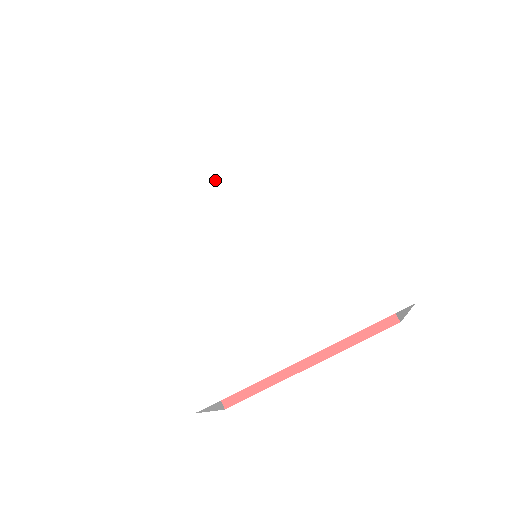
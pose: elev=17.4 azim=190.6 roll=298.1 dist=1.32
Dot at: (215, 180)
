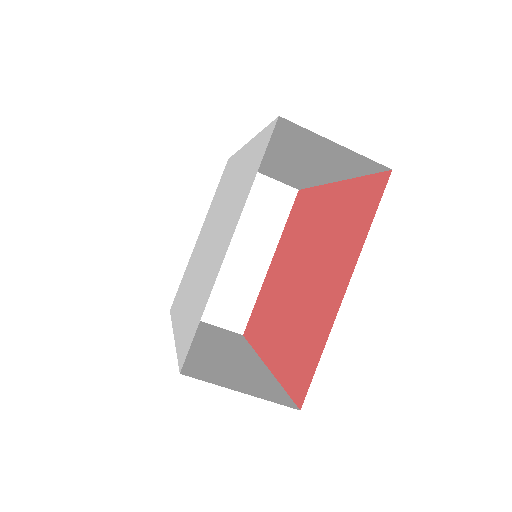
Dot at: (202, 237)
